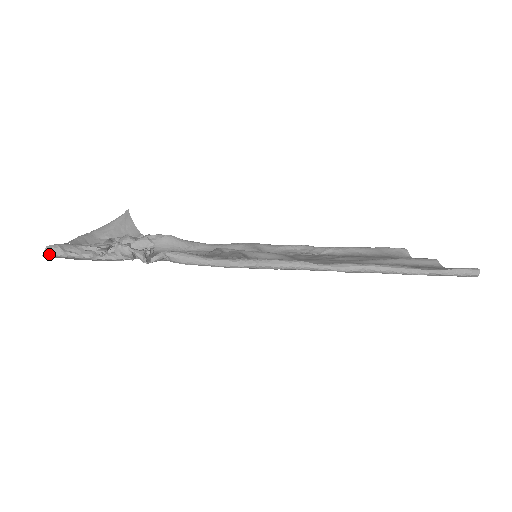
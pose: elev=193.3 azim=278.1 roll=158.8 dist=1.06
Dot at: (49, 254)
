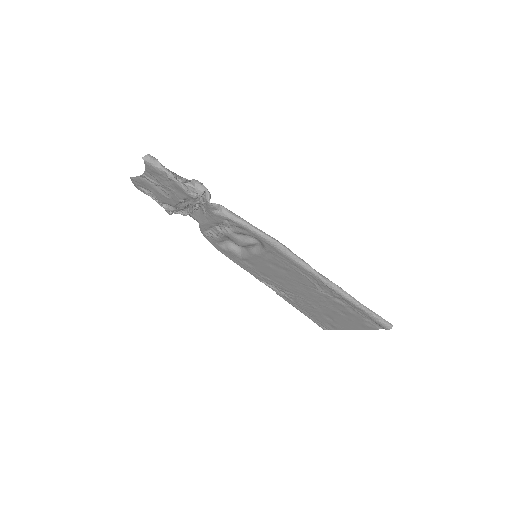
Dot at: (148, 159)
